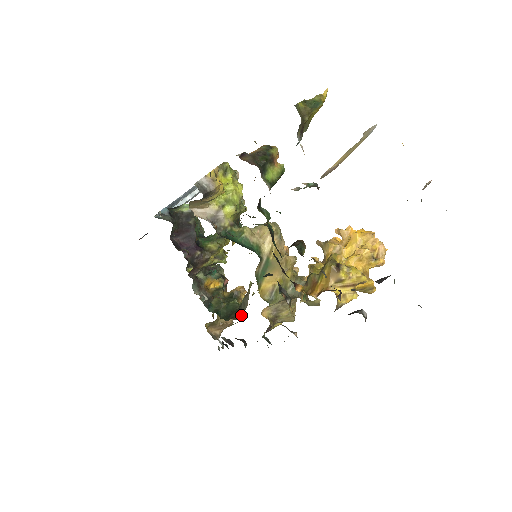
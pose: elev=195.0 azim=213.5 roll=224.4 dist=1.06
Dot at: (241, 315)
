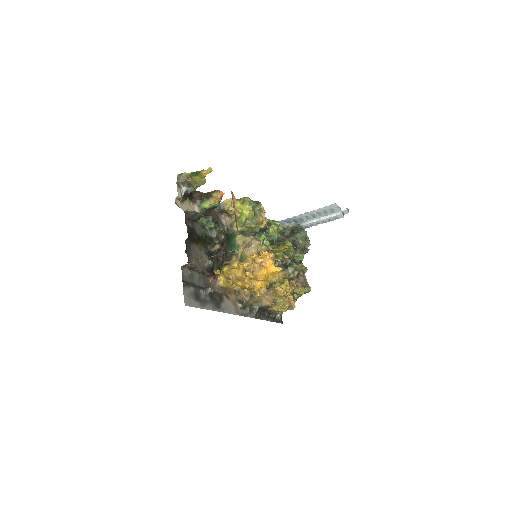
Dot at: occluded
